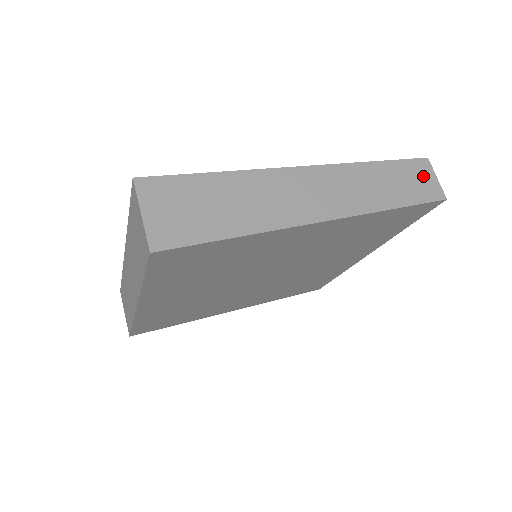
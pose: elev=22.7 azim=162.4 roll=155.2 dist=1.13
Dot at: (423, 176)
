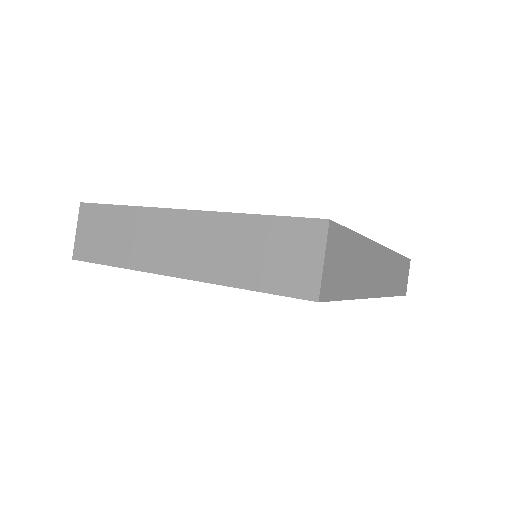
Dot at: (406, 274)
